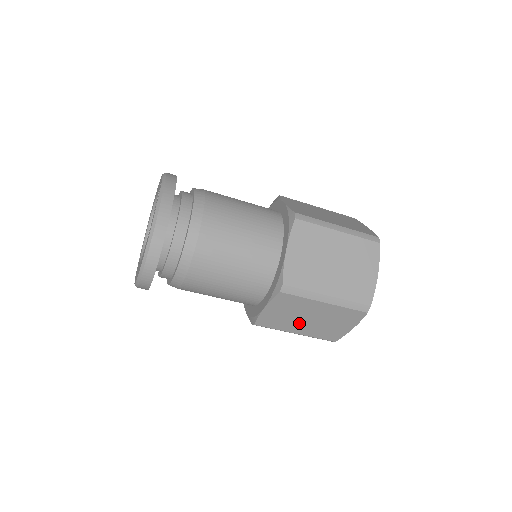
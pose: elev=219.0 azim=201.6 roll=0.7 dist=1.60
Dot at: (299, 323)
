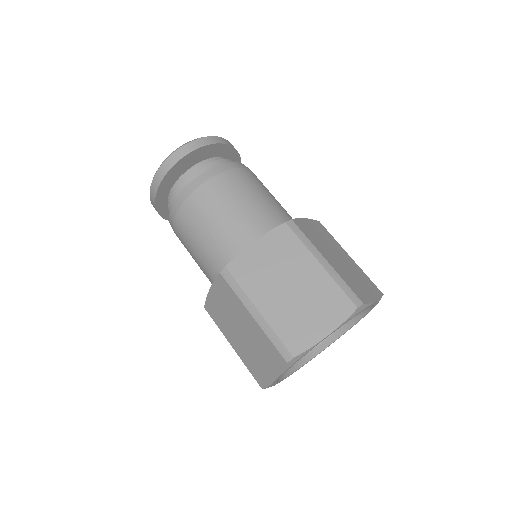
Dot at: (274, 290)
